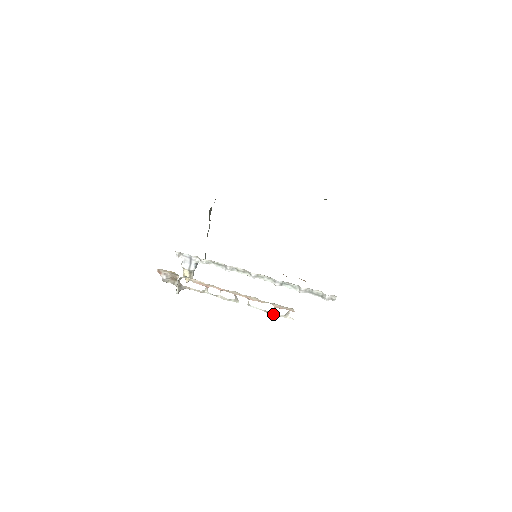
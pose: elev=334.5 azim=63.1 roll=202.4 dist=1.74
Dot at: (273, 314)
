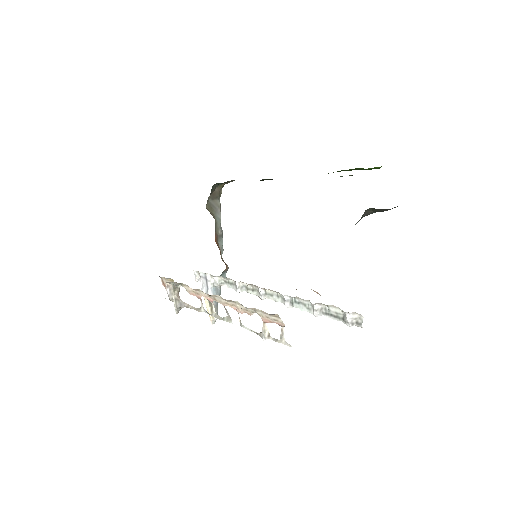
Dot at: (266, 337)
